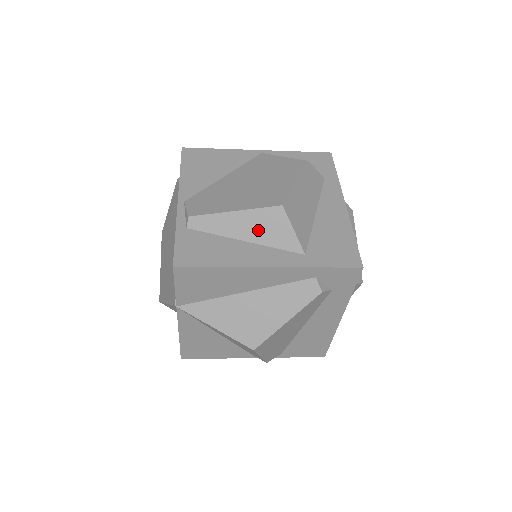
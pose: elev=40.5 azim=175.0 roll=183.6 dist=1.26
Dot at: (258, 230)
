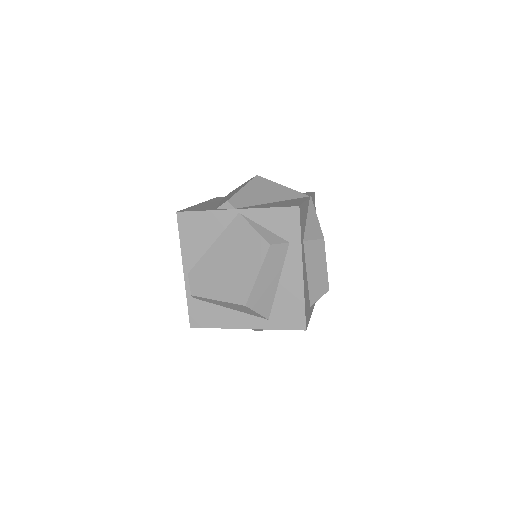
Dot at: (235, 308)
